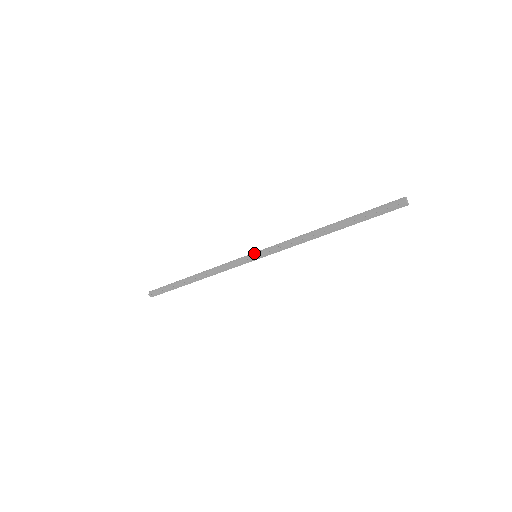
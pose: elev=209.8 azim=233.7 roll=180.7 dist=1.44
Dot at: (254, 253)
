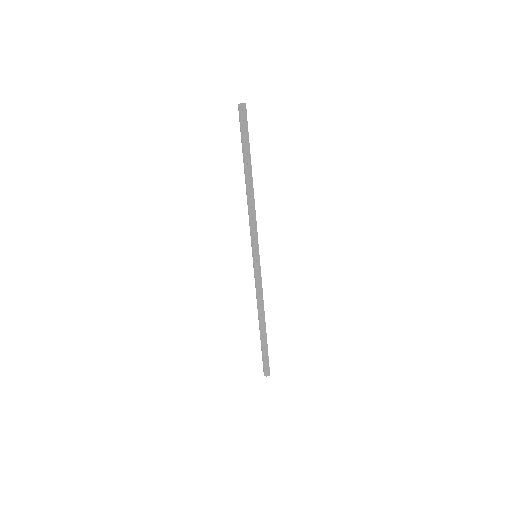
Dot at: (253, 255)
